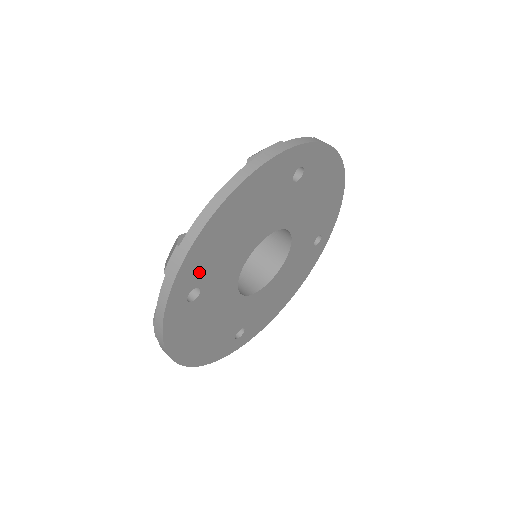
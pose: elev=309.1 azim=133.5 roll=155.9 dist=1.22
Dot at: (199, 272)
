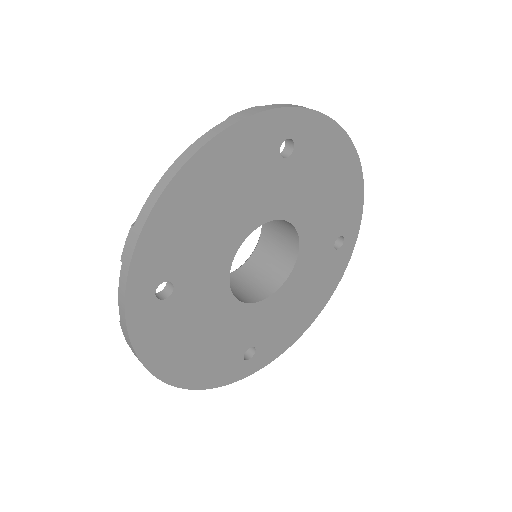
Dot at: (165, 261)
